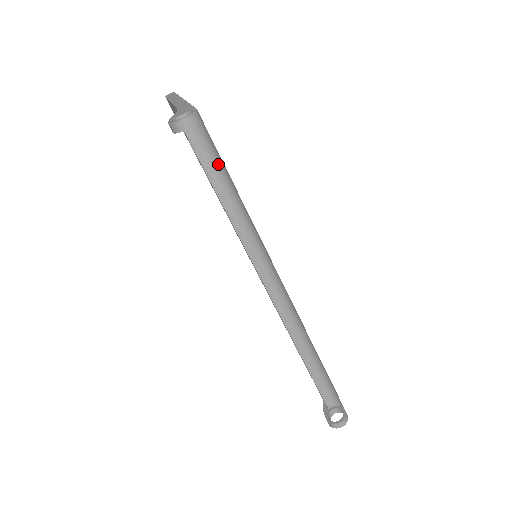
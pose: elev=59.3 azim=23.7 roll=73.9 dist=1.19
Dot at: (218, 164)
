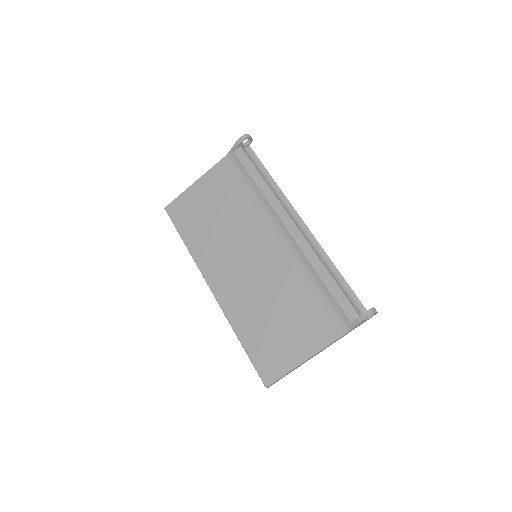
Dot at: (256, 163)
